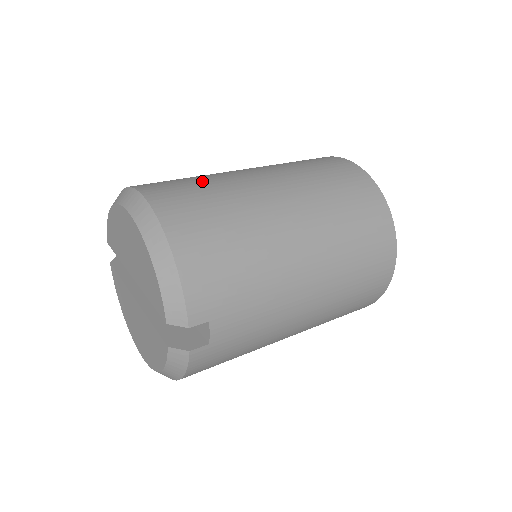
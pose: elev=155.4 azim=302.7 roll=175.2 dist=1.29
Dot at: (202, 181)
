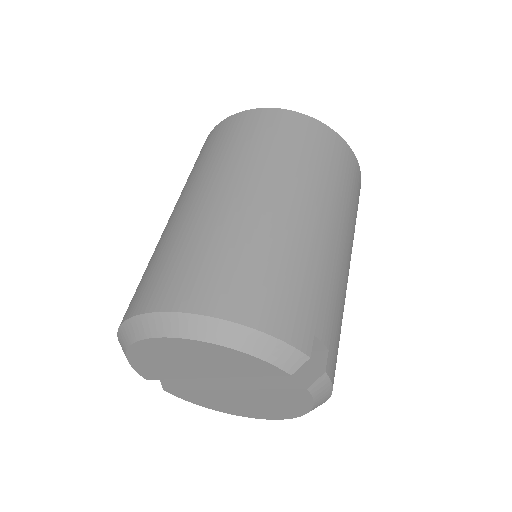
Dot at: (172, 249)
